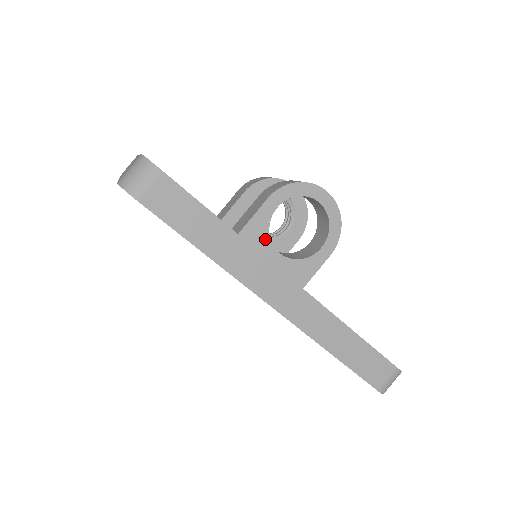
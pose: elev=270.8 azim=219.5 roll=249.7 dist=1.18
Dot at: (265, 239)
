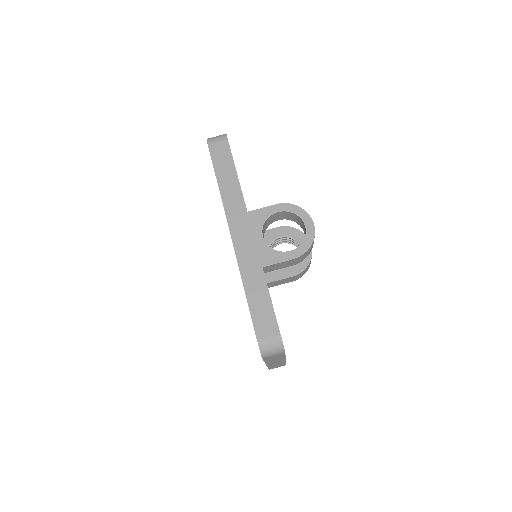
Dot at: (260, 224)
